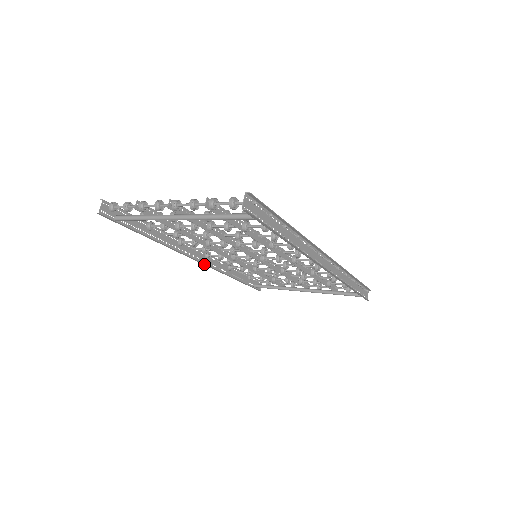
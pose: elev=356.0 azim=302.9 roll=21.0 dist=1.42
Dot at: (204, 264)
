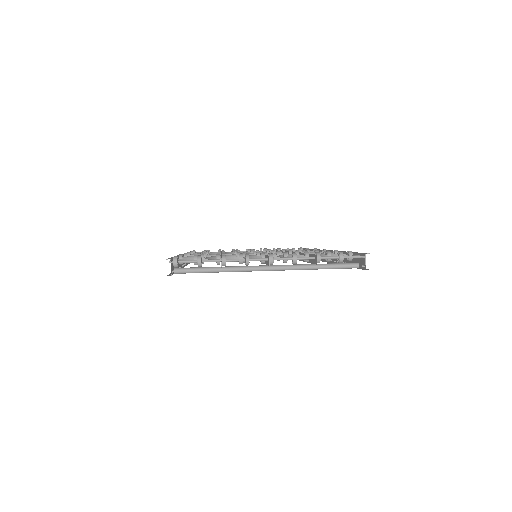
Dot at: occluded
